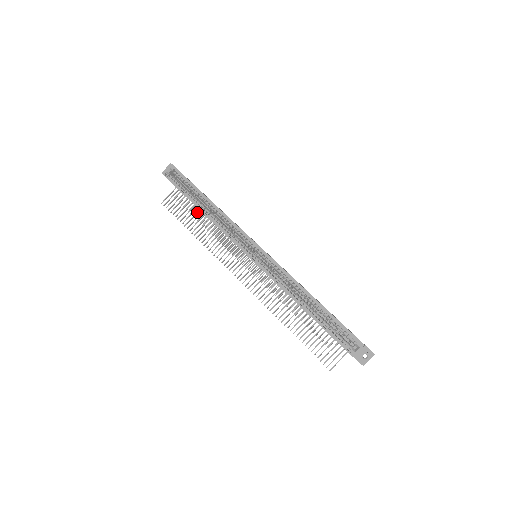
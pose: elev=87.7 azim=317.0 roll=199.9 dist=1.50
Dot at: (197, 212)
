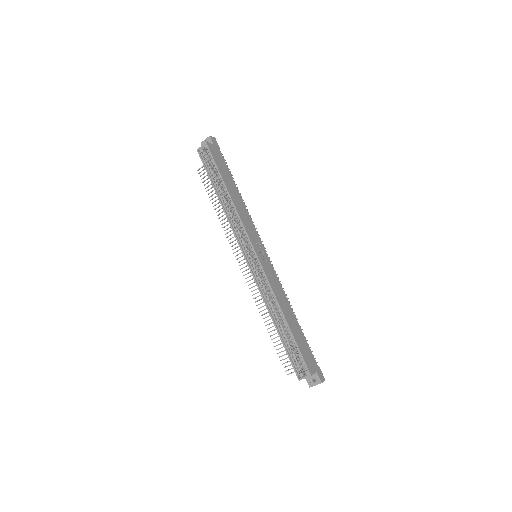
Dot at: occluded
